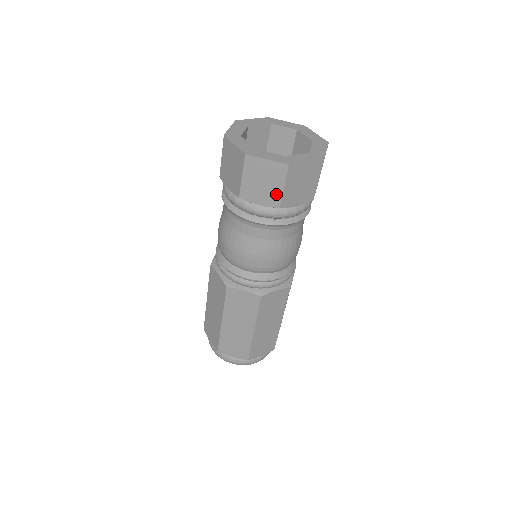
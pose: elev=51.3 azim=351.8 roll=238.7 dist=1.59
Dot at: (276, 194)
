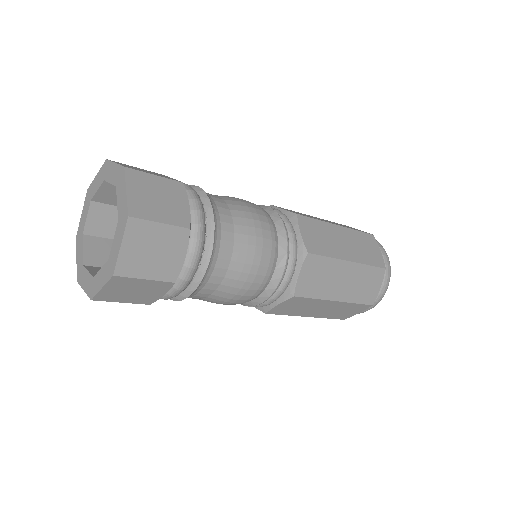
Dot at: (154, 284)
